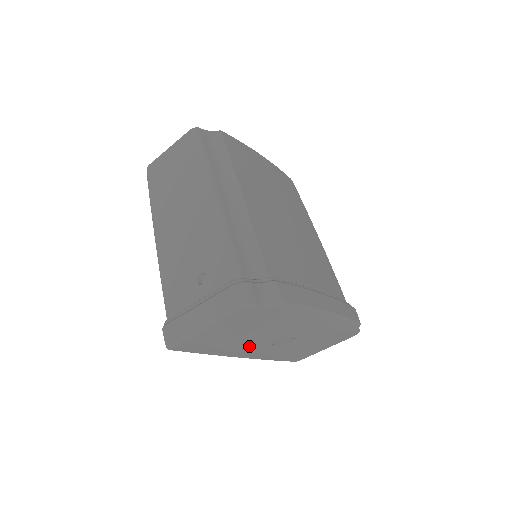
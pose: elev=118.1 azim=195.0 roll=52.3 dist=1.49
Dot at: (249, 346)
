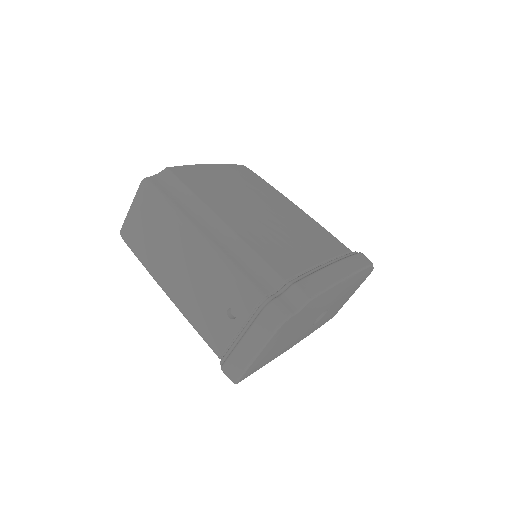
Dot at: (296, 338)
